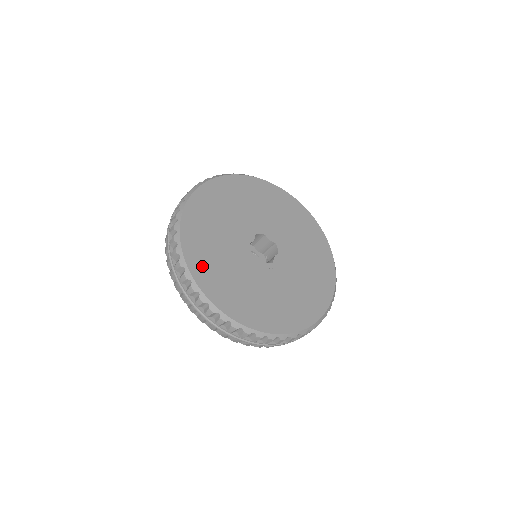
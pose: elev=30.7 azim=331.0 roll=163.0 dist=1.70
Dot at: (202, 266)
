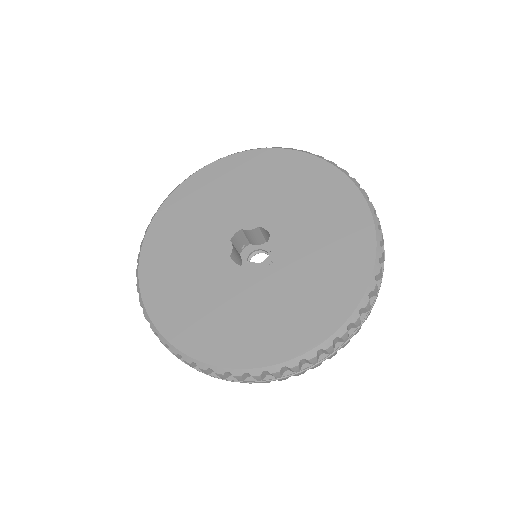
Dot at: (194, 335)
